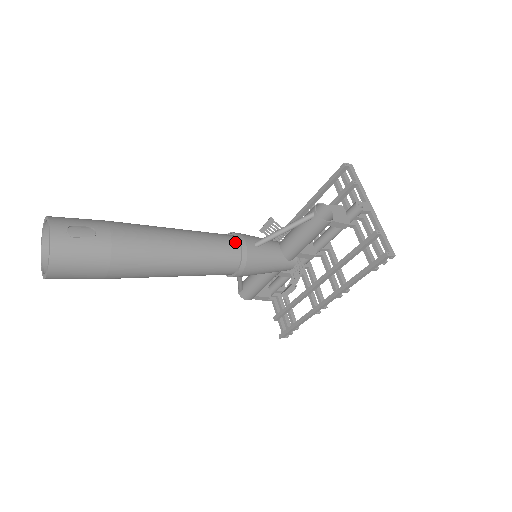
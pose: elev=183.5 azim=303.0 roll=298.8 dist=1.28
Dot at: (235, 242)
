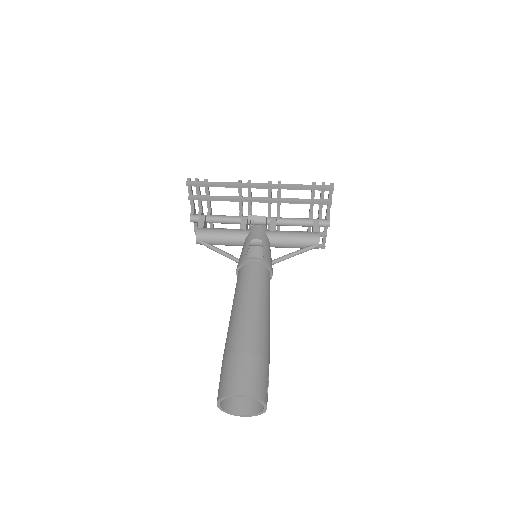
Dot at: occluded
